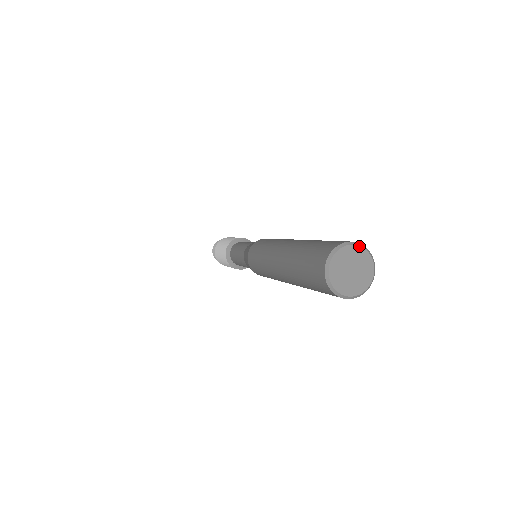
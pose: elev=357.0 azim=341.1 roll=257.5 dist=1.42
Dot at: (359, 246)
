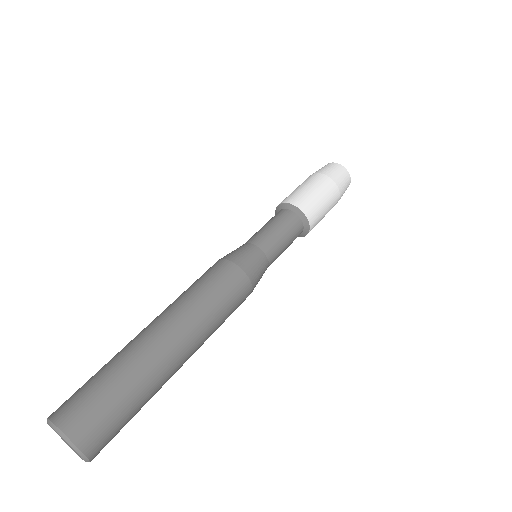
Dot at: (75, 451)
